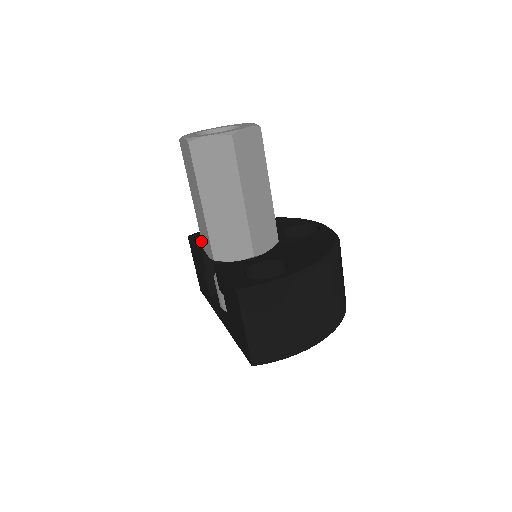
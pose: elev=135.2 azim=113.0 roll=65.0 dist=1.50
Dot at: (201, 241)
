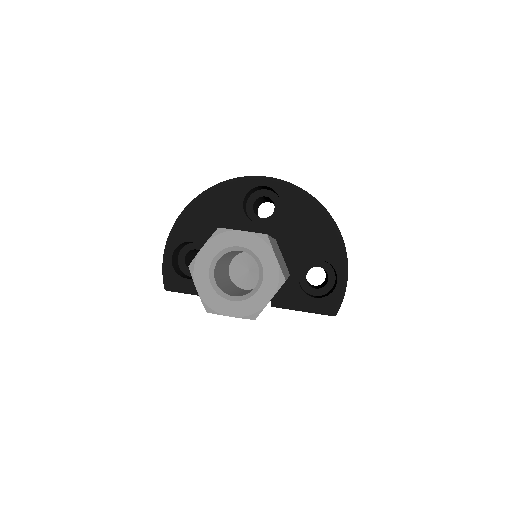
Dot at: occluded
